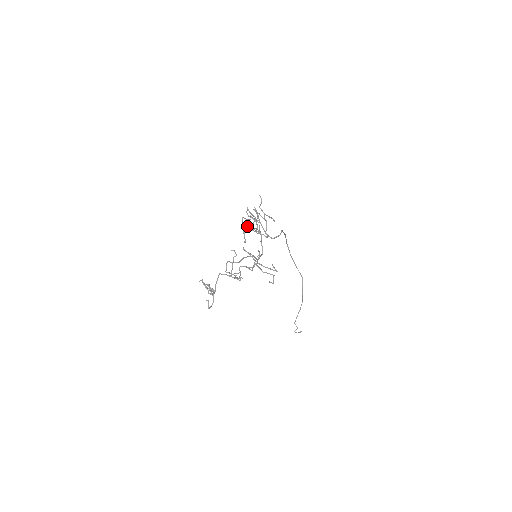
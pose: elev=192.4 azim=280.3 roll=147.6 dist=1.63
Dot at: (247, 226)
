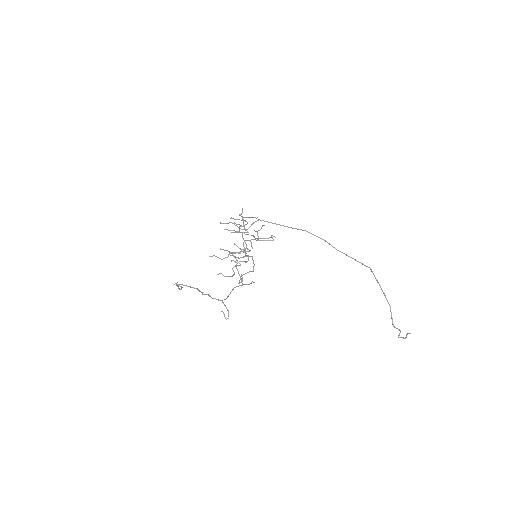
Dot at: occluded
